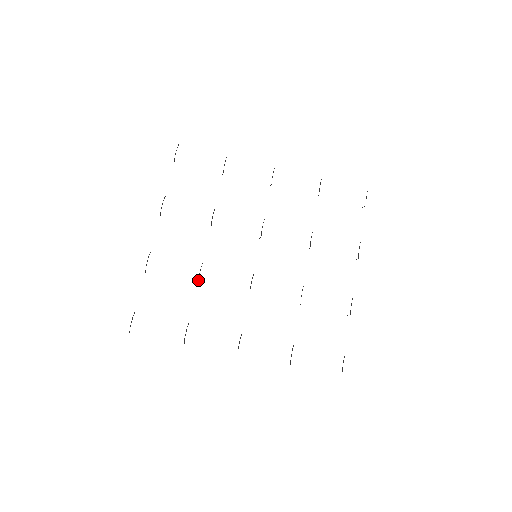
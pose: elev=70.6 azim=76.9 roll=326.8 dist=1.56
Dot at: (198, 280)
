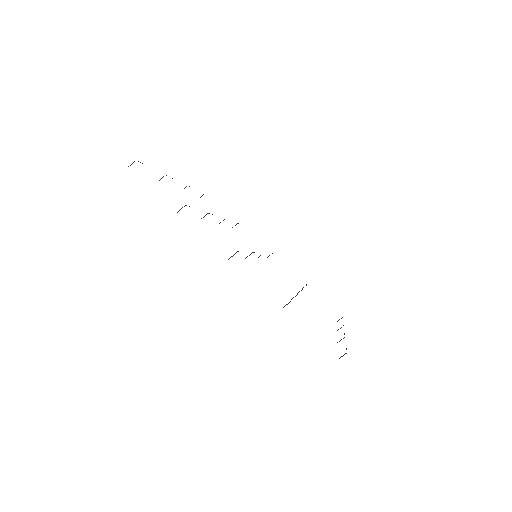
Dot at: (208, 213)
